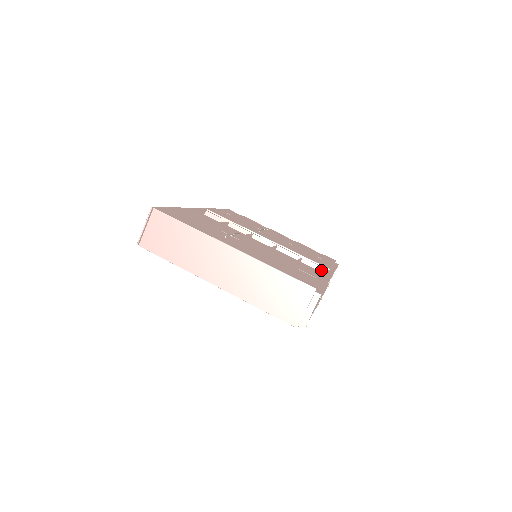
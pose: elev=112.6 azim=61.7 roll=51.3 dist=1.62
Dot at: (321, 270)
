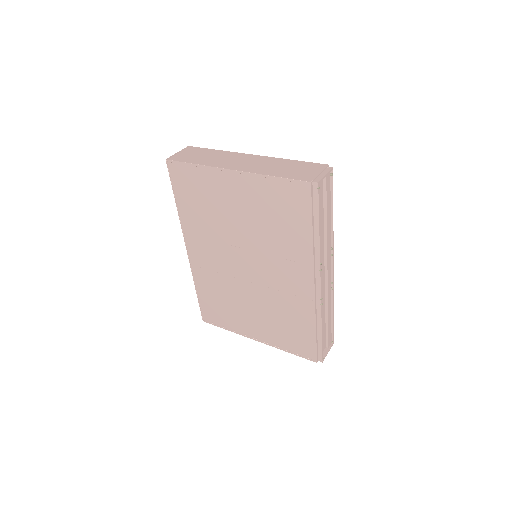
Dot at: occluded
